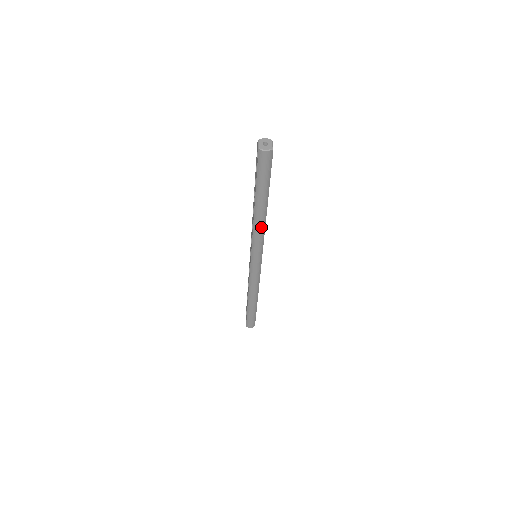
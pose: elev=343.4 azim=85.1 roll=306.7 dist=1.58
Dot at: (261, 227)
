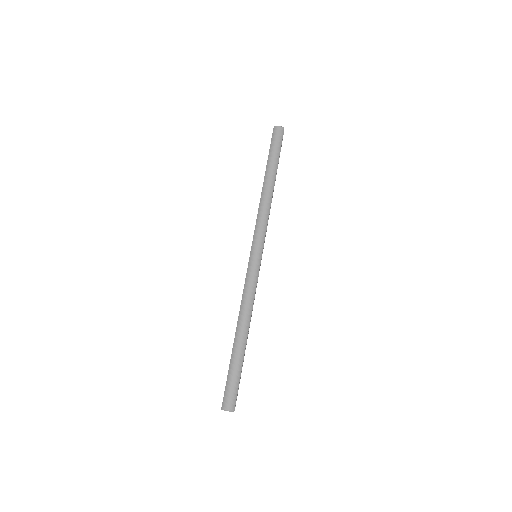
Dot at: occluded
